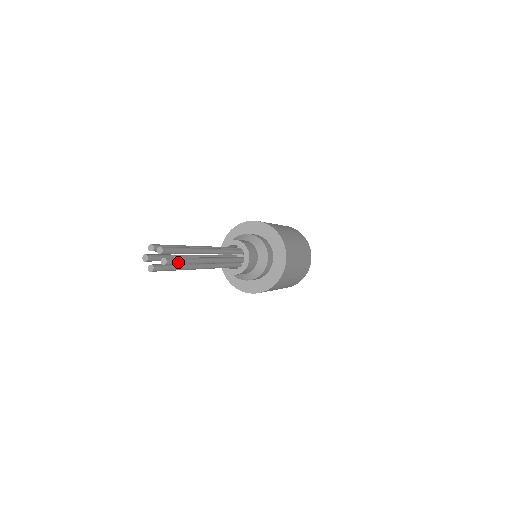
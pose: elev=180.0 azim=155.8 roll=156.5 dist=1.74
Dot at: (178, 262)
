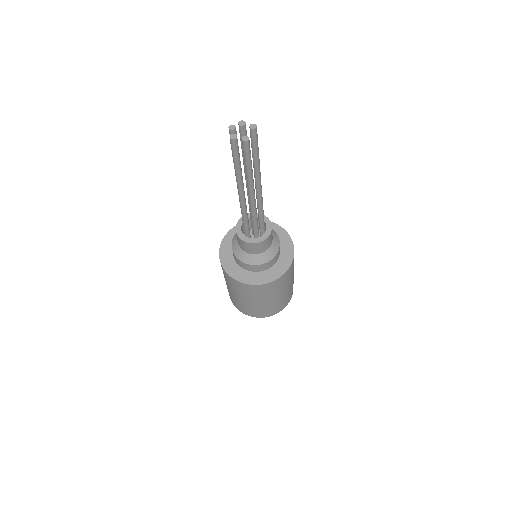
Dot at: (257, 140)
